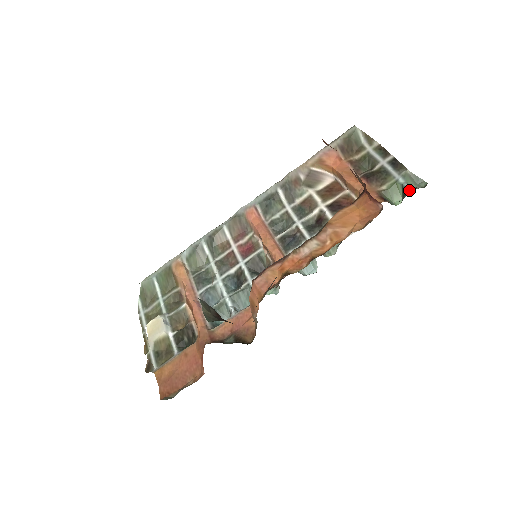
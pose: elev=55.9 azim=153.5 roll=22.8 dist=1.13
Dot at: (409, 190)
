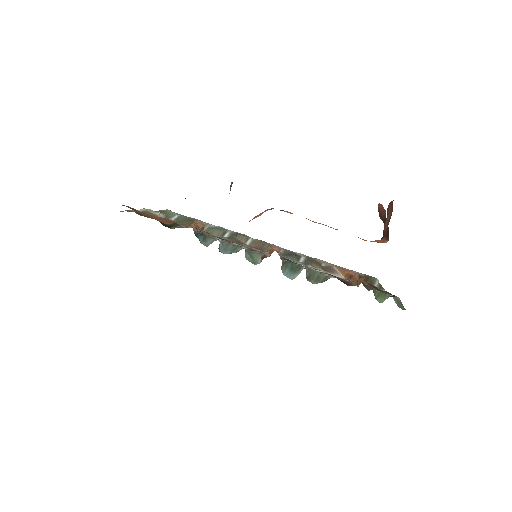
Dot at: (394, 296)
